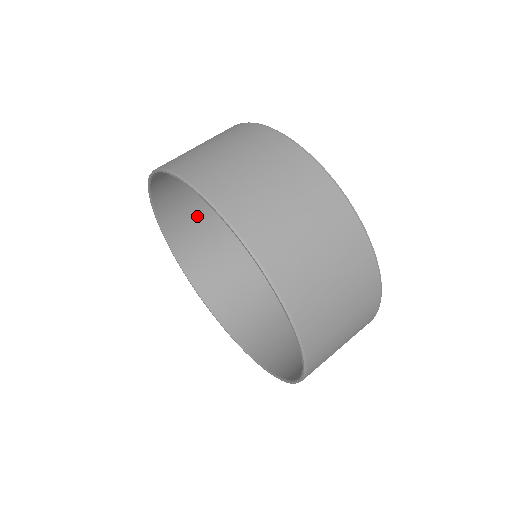
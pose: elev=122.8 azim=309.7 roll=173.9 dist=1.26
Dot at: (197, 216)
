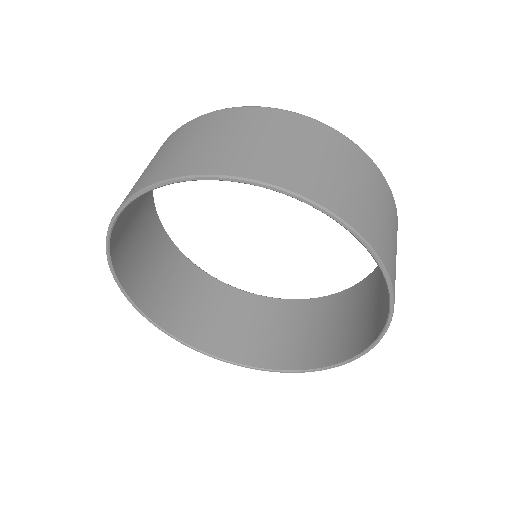
Dot at: (134, 202)
